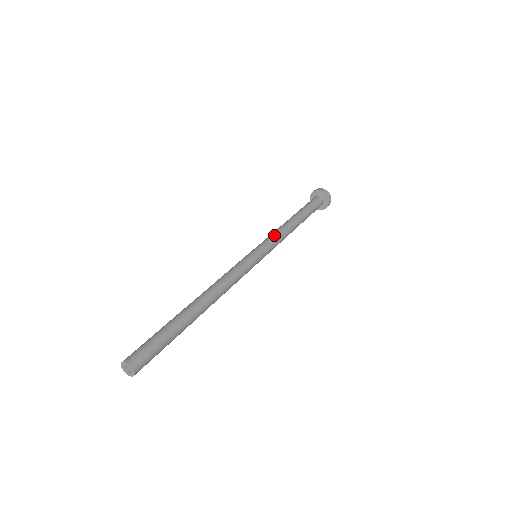
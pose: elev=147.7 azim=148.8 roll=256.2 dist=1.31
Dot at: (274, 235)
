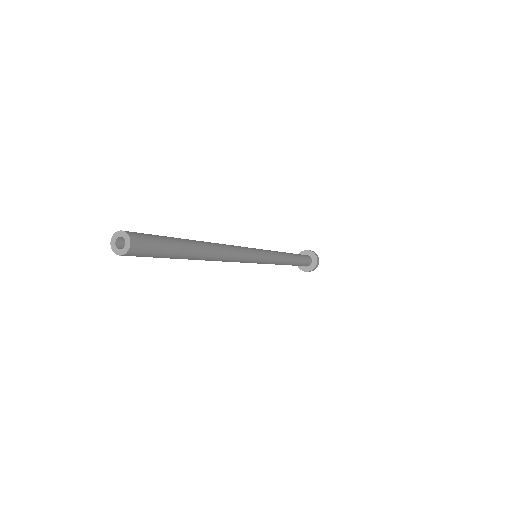
Dot at: (270, 250)
